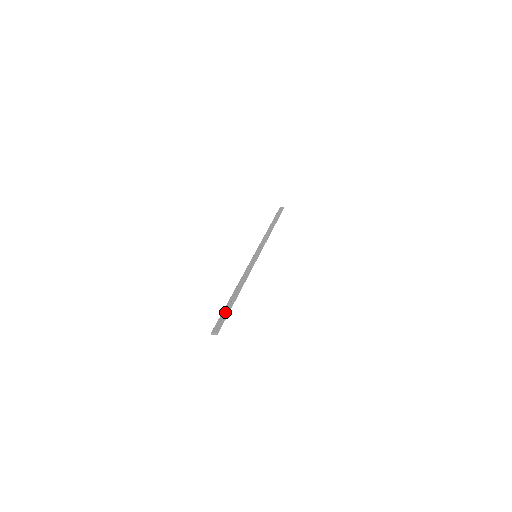
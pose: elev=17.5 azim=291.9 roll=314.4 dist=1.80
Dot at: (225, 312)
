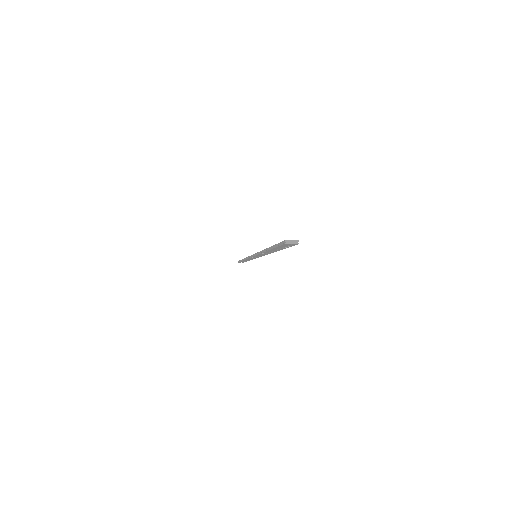
Dot at: occluded
